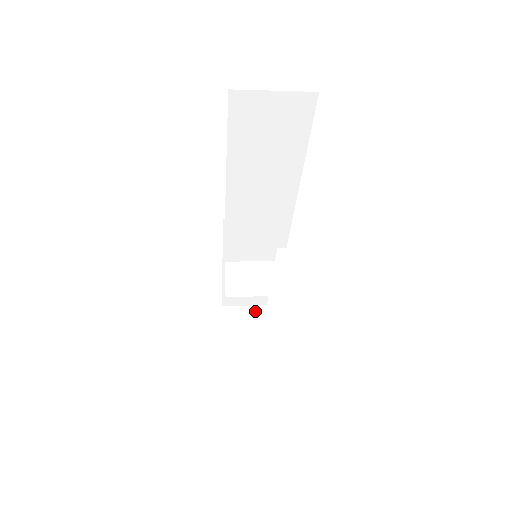
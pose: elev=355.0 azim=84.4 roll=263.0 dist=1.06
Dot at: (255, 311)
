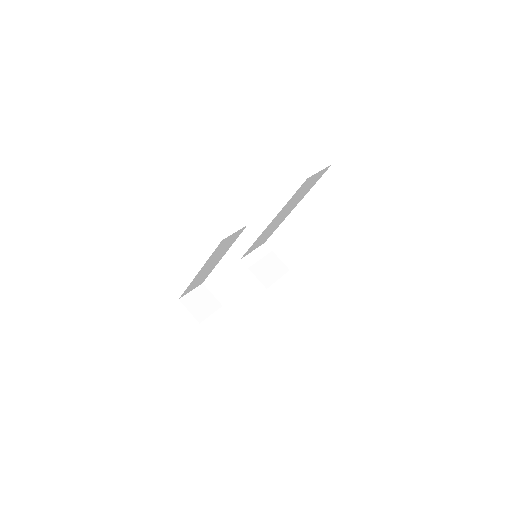
Dot at: (200, 291)
